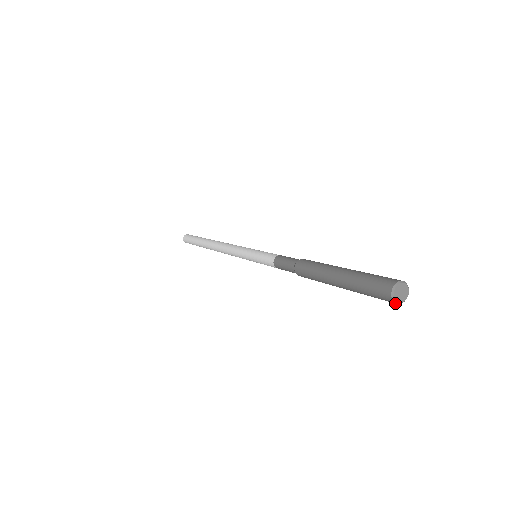
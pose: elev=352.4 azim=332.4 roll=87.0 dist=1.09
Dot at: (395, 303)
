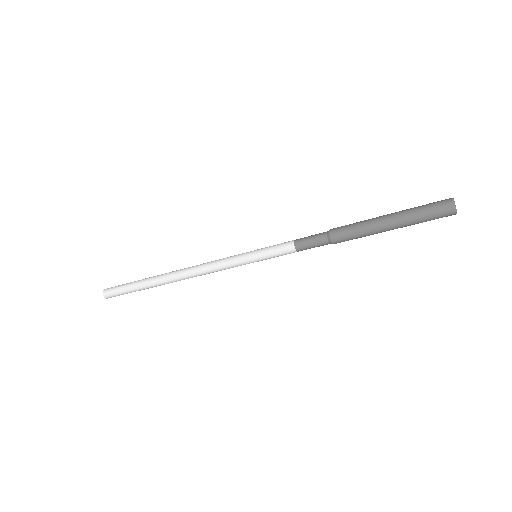
Dot at: (455, 214)
